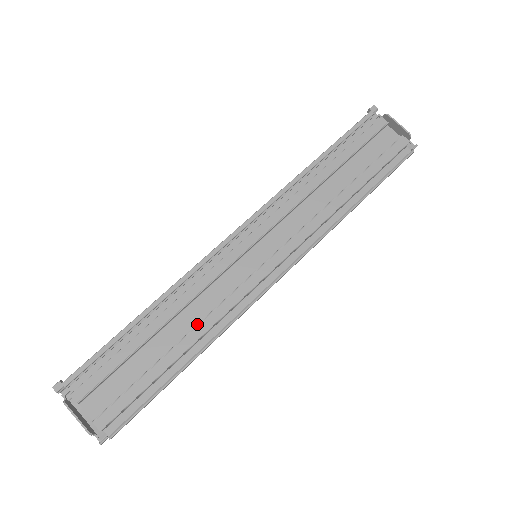
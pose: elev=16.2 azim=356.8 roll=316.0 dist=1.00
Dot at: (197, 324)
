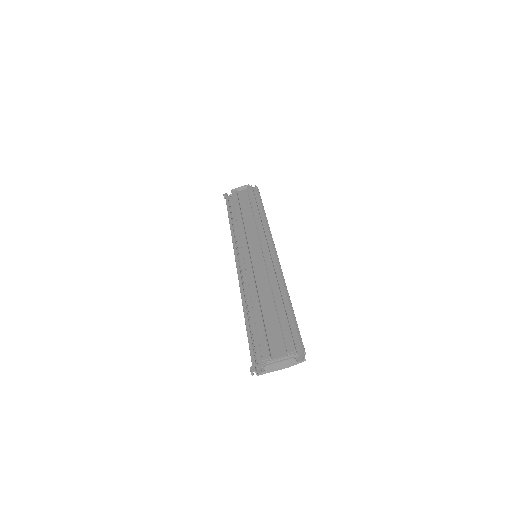
Dot at: (270, 287)
